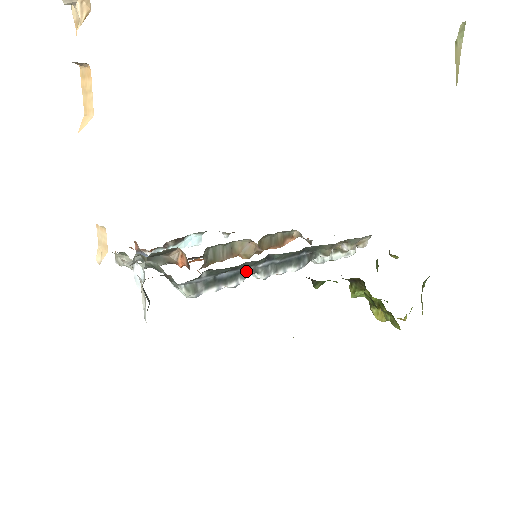
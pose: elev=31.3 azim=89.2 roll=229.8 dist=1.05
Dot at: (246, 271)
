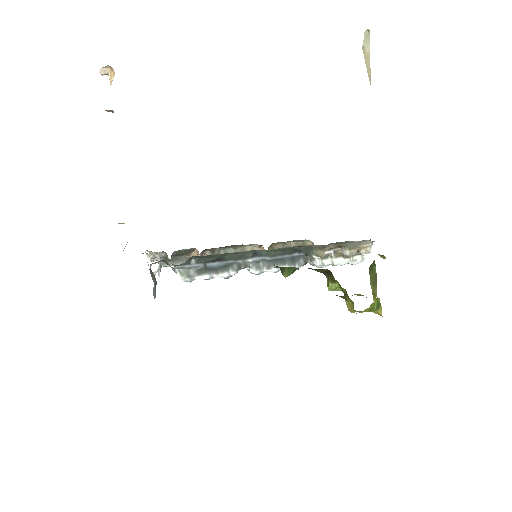
Dot at: (237, 264)
